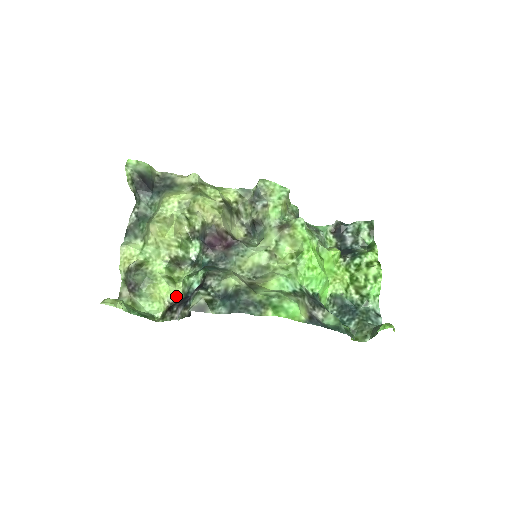
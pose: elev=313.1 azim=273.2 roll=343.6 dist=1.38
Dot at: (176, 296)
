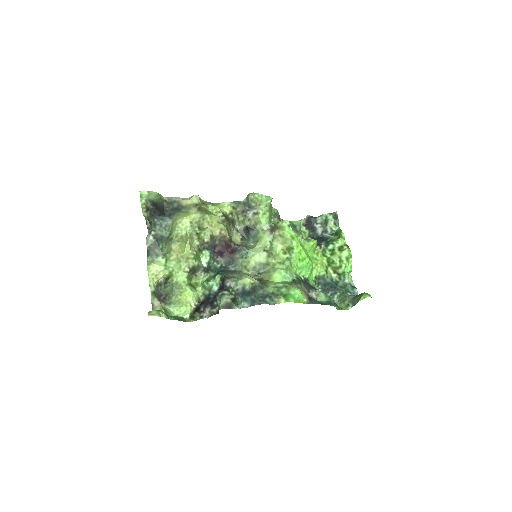
Dot at: (198, 299)
